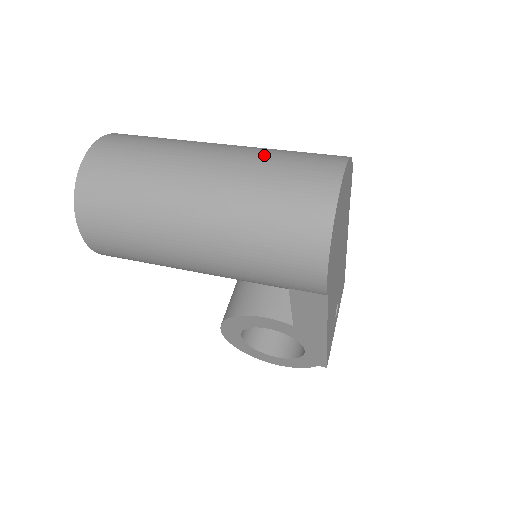
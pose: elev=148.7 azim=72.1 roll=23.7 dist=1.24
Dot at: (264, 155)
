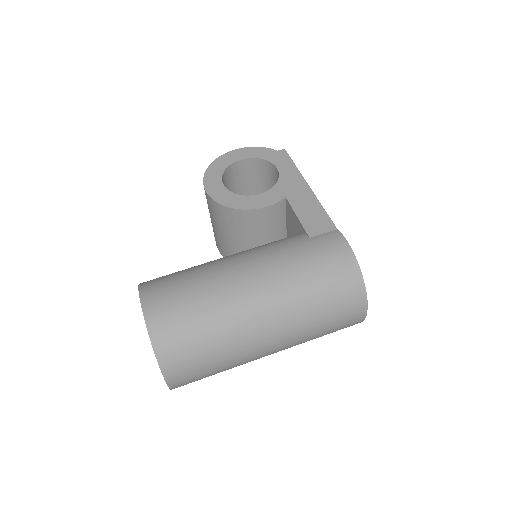
Dot at: (309, 324)
